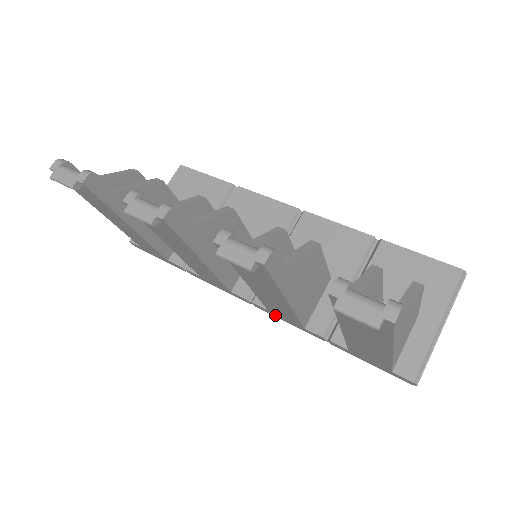
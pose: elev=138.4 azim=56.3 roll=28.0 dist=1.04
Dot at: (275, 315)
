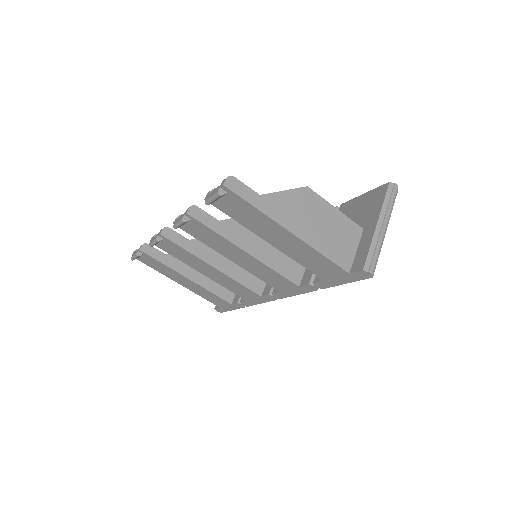
Dot at: (287, 294)
